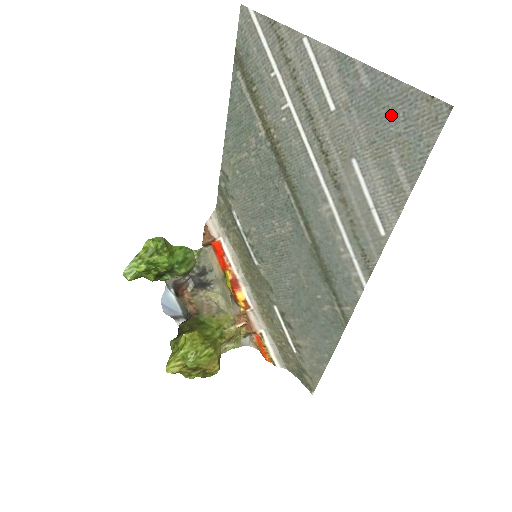
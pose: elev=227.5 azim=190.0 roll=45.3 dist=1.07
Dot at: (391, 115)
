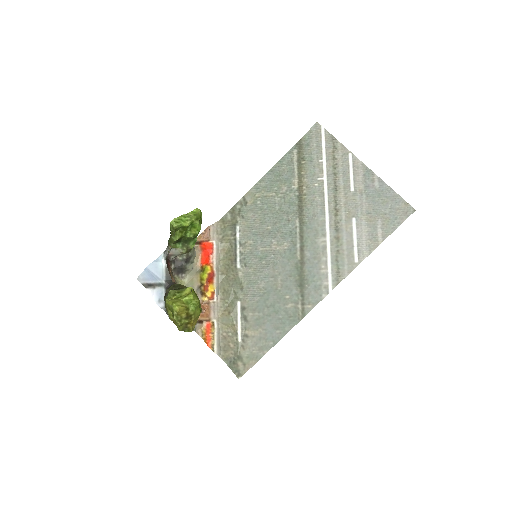
Dot at: (384, 204)
